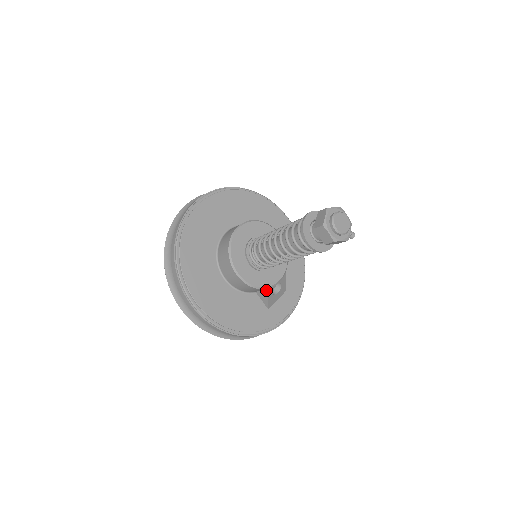
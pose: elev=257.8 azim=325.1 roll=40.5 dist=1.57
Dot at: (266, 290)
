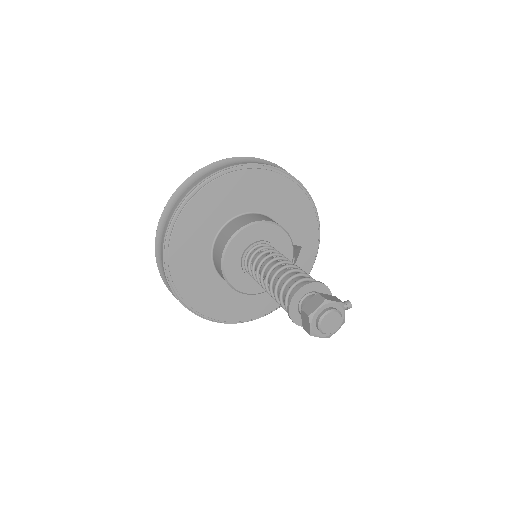
Dot at: occluded
